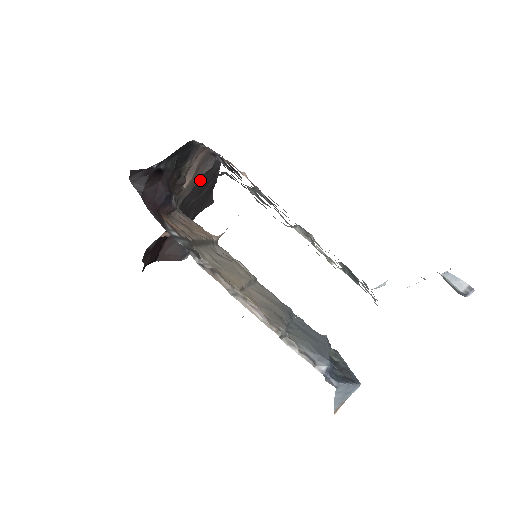
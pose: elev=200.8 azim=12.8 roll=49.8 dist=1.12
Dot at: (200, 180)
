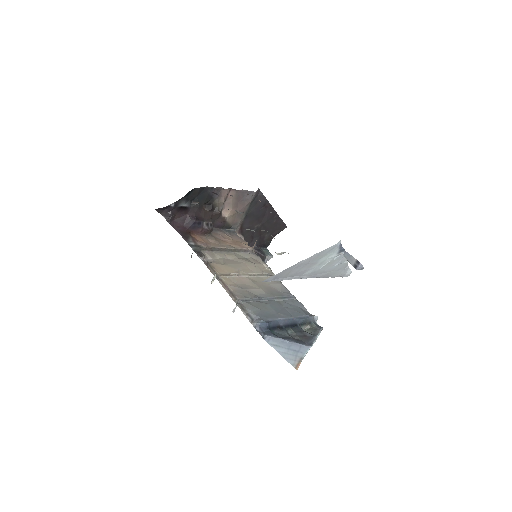
Dot at: (250, 211)
